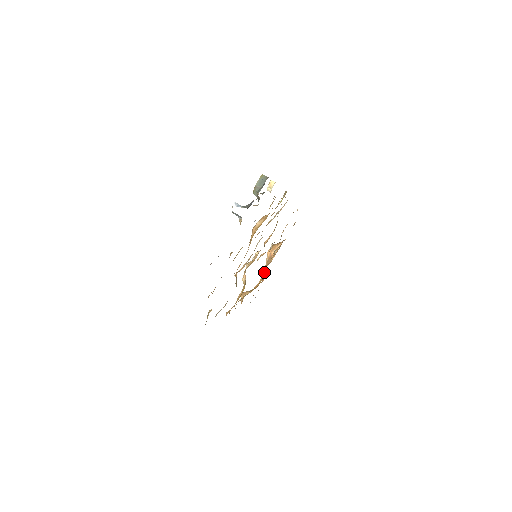
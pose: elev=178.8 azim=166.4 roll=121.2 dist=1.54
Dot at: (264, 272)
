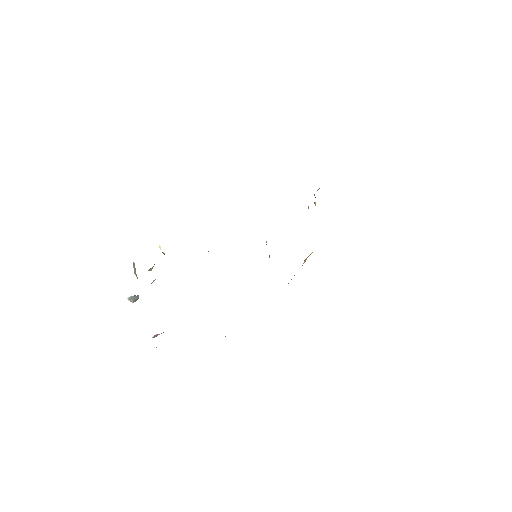
Dot at: occluded
